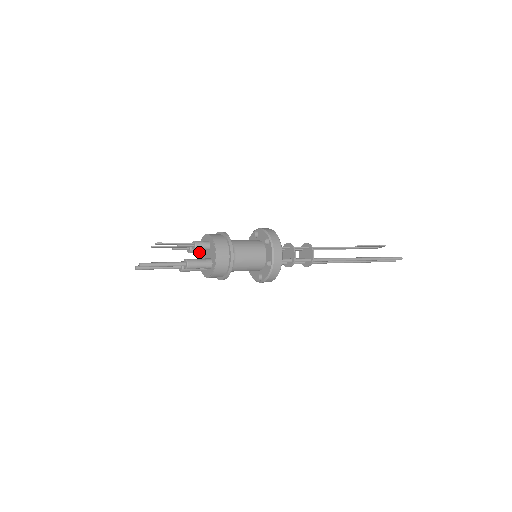
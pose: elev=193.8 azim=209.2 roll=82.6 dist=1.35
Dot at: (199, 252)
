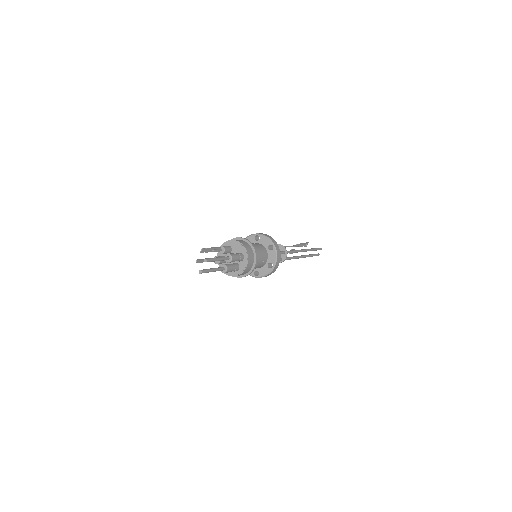
Dot at: (224, 260)
